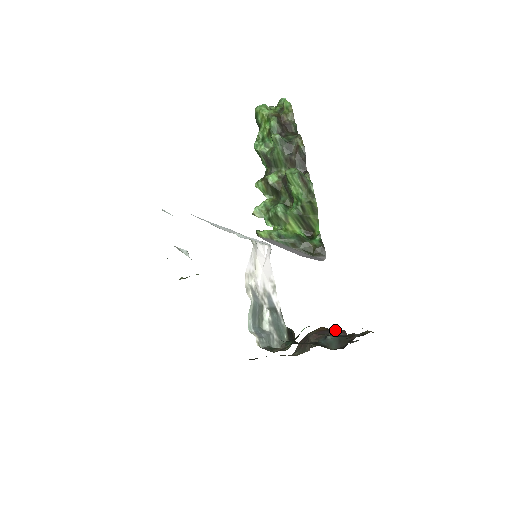
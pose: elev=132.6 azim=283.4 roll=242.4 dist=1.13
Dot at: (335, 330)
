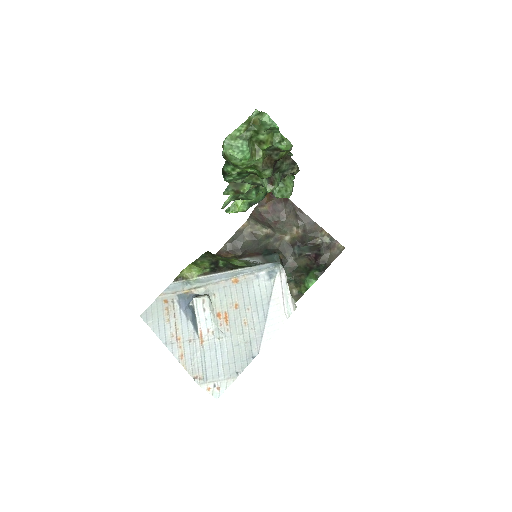
Dot at: (282, 203)
